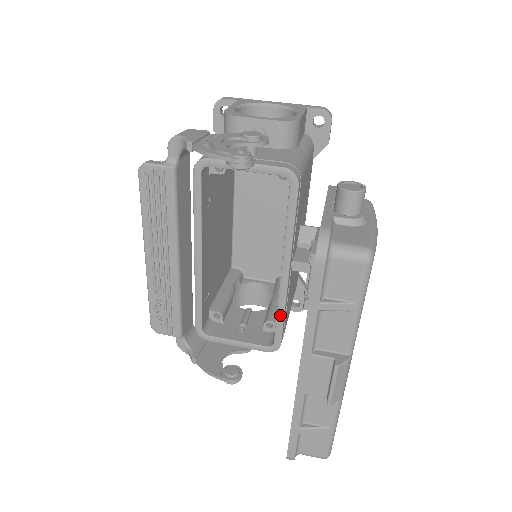
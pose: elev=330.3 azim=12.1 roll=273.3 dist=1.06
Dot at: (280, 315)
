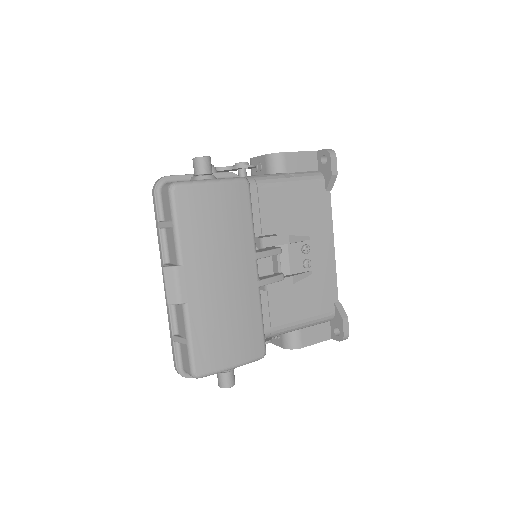
Dot at: occluded
